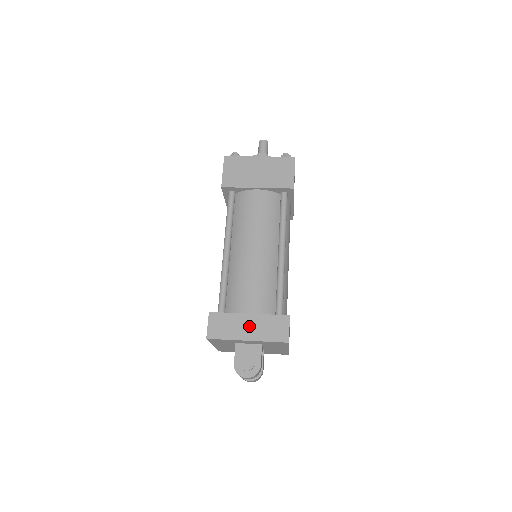
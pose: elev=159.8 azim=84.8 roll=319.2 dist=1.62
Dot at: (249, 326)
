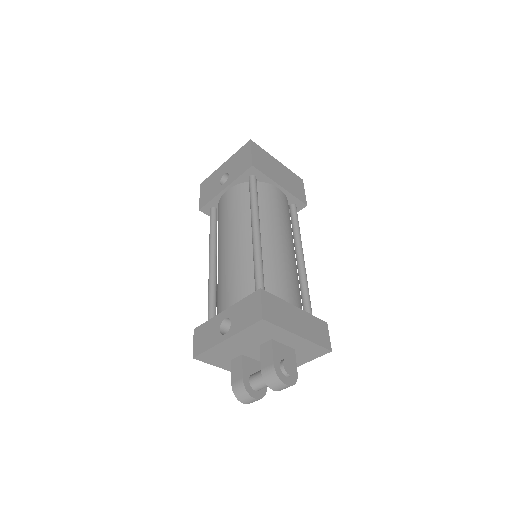
Dot at: (298, 320)
